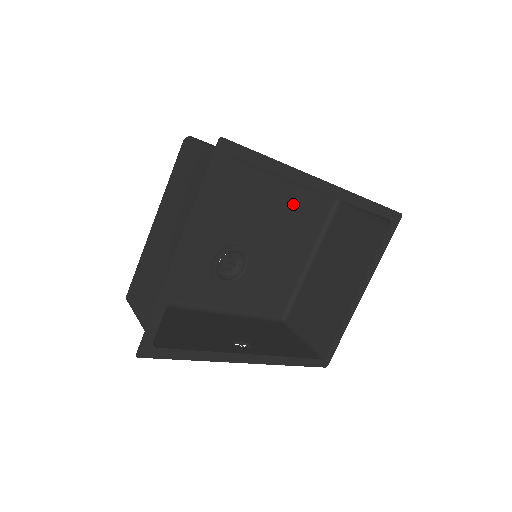
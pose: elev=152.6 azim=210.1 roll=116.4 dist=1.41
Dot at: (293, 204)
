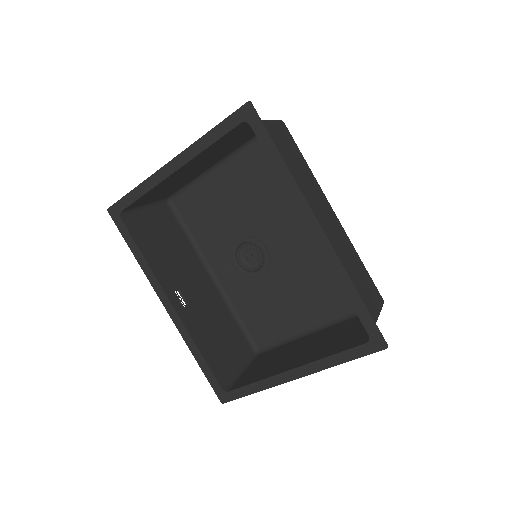
Dot at: occluded
